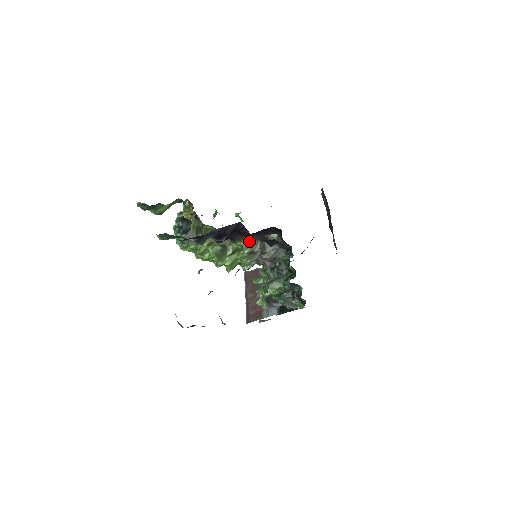
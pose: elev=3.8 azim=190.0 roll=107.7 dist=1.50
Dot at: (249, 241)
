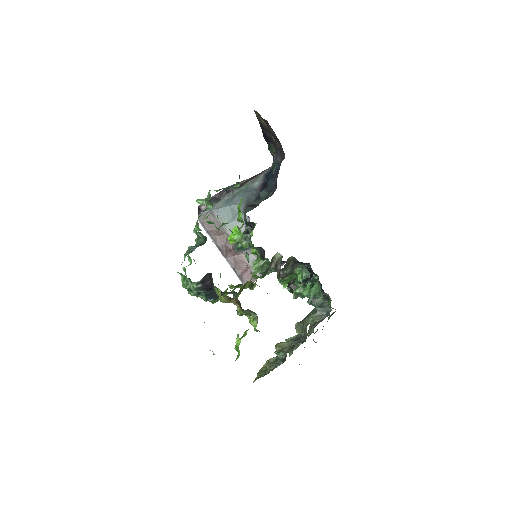
Dot at: occluded
